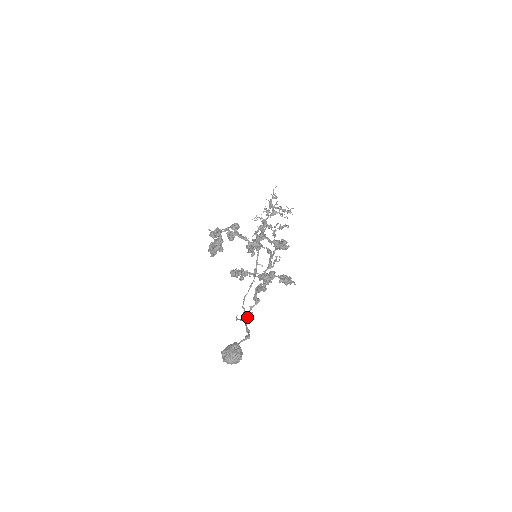
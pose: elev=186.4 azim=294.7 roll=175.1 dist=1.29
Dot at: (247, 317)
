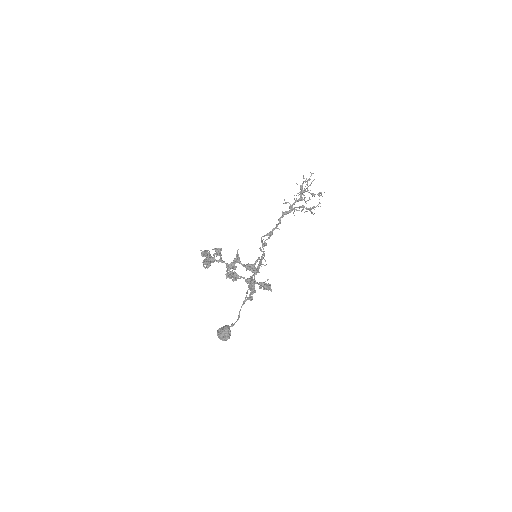
Dot at: occluded
